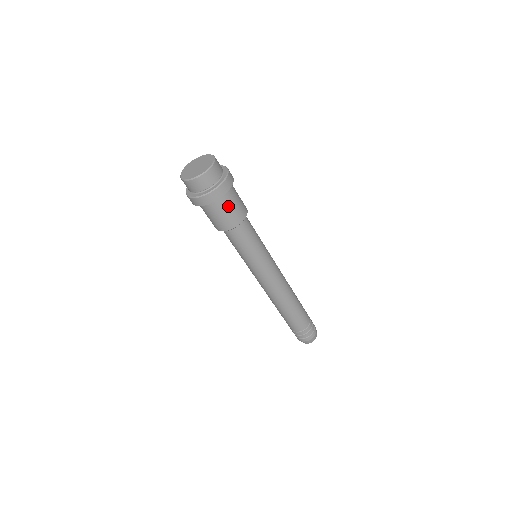
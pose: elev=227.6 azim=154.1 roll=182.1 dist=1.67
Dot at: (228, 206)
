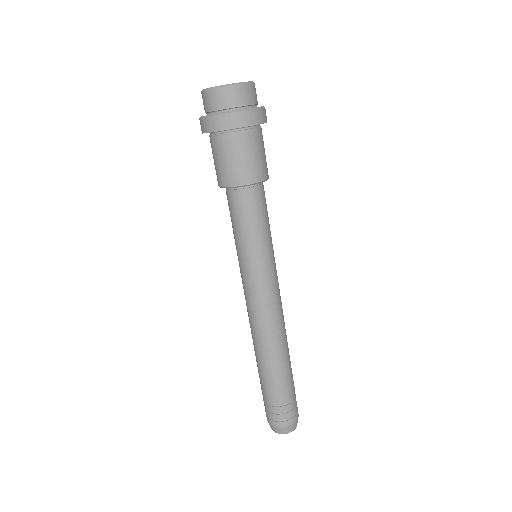
Dot at: (257, 147)
